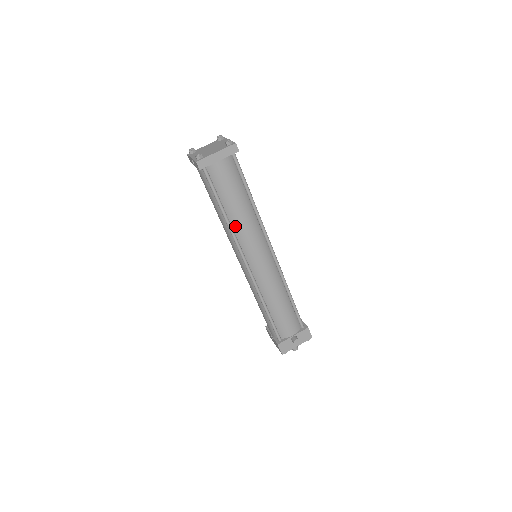
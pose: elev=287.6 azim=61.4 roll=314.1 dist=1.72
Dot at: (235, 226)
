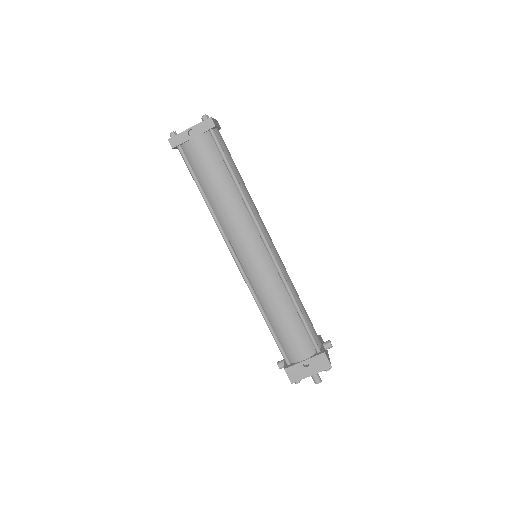
Dot at: occluded
